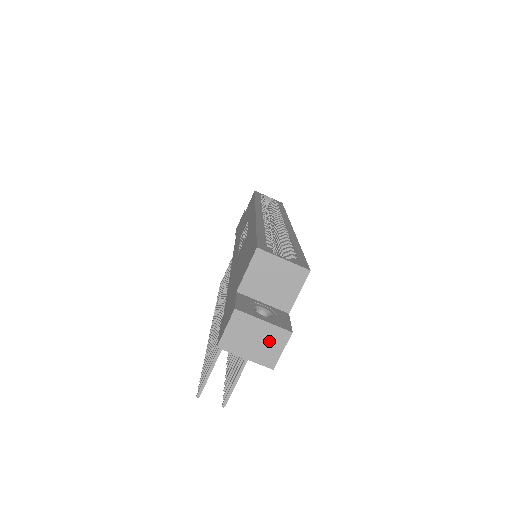
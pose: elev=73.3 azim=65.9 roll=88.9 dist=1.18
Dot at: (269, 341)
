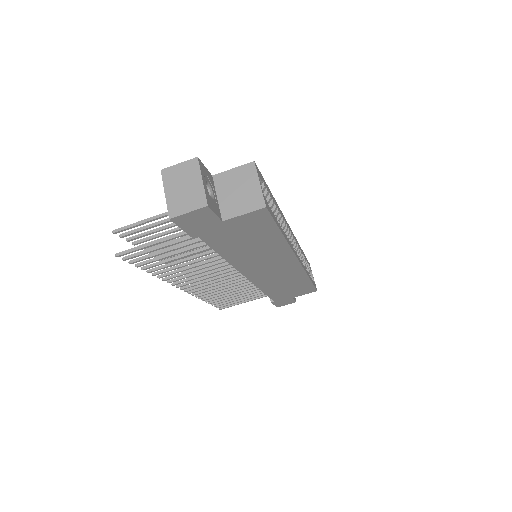
Dot at: (190, 197)
